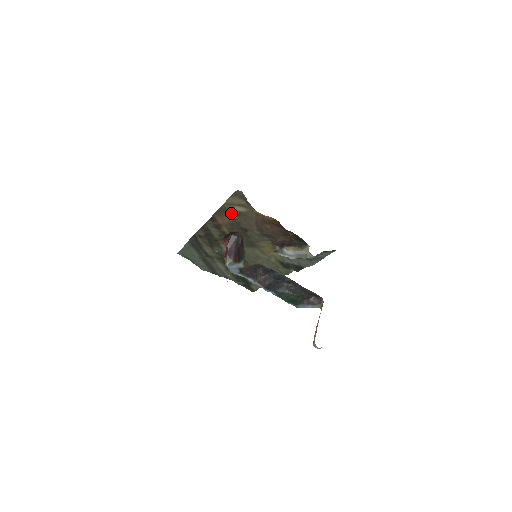
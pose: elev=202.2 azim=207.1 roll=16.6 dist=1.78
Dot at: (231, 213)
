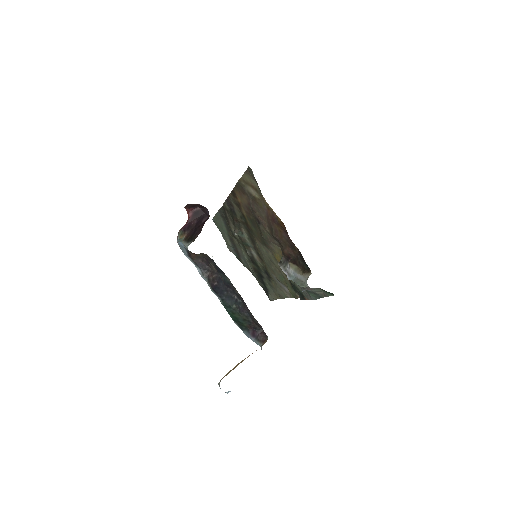
Dot at: (247, 194)
